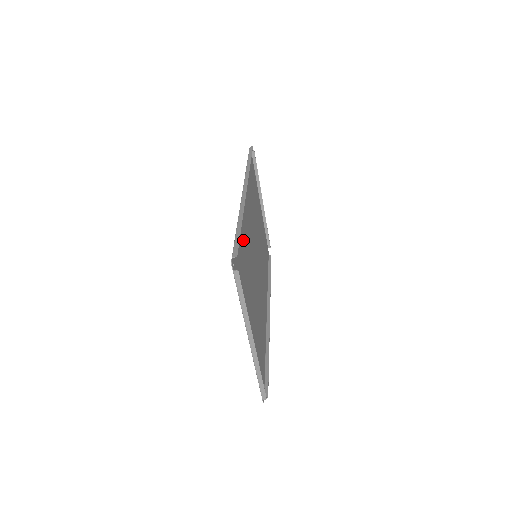
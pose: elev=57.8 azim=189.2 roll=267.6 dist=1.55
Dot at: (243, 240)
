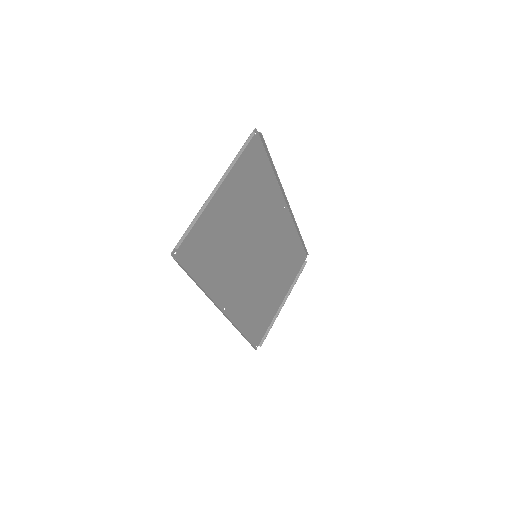
Dot at: (264, 189)
